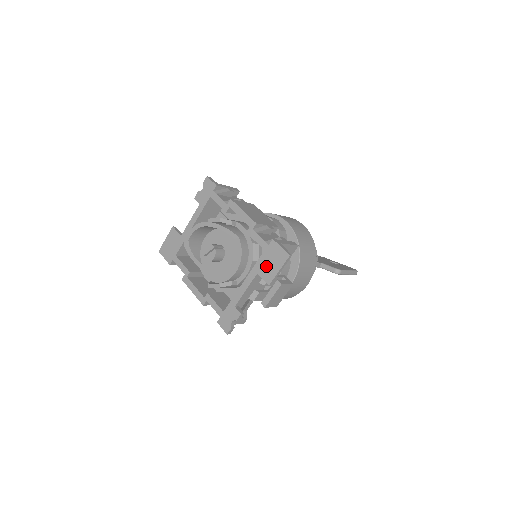
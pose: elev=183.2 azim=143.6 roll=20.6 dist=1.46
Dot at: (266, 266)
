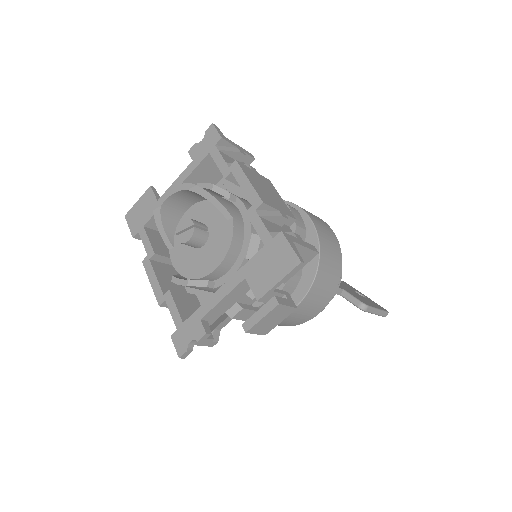
Dot at: (261, 270)
